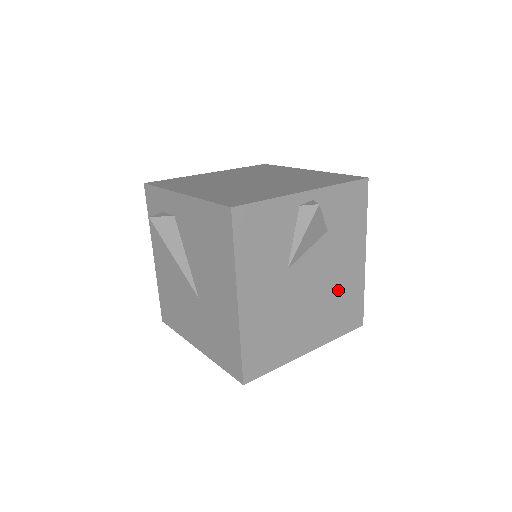
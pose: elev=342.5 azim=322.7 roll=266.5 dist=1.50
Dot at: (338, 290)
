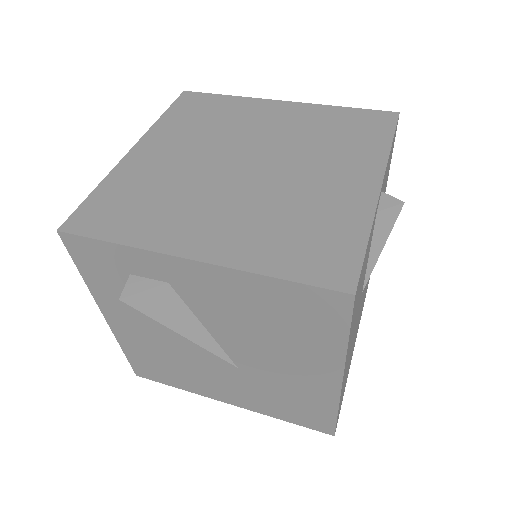
Dot at: occluded
